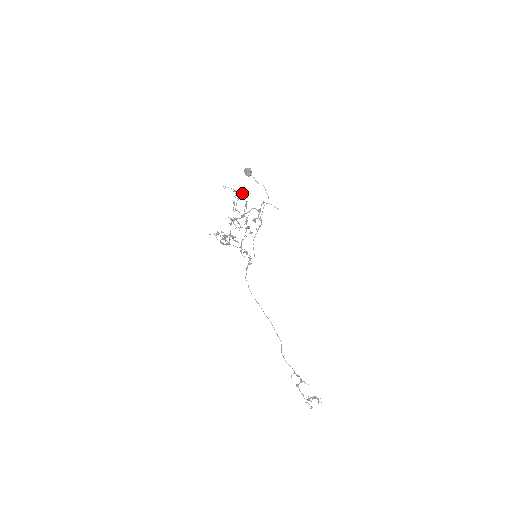
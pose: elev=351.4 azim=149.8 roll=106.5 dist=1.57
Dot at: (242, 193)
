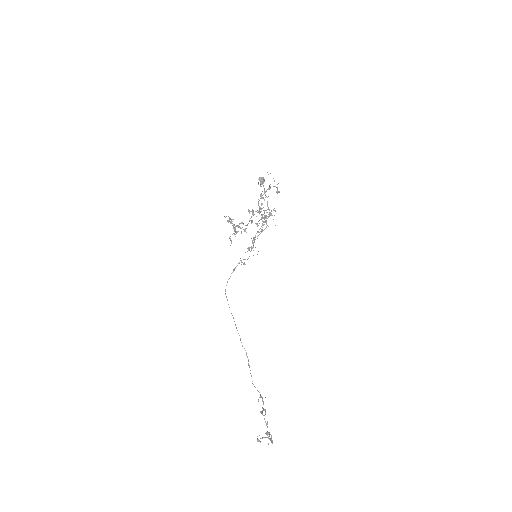
Dot at: (277, 187)
